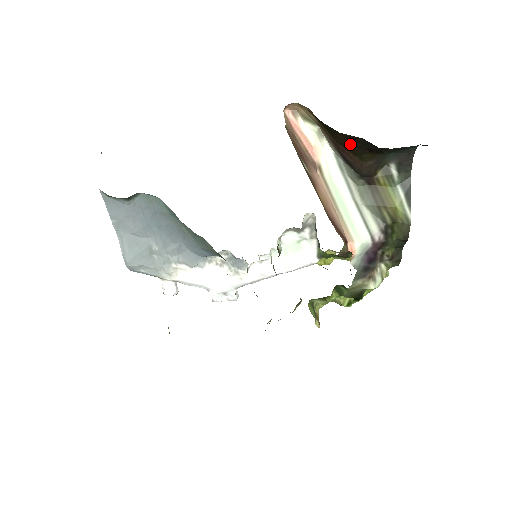
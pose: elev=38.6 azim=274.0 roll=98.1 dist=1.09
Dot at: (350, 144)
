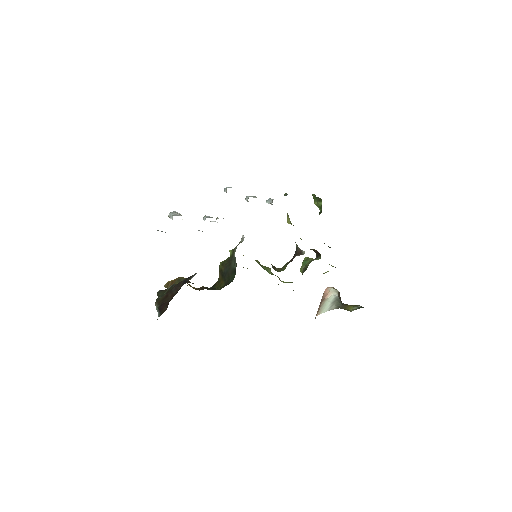
Dot at: occluded
